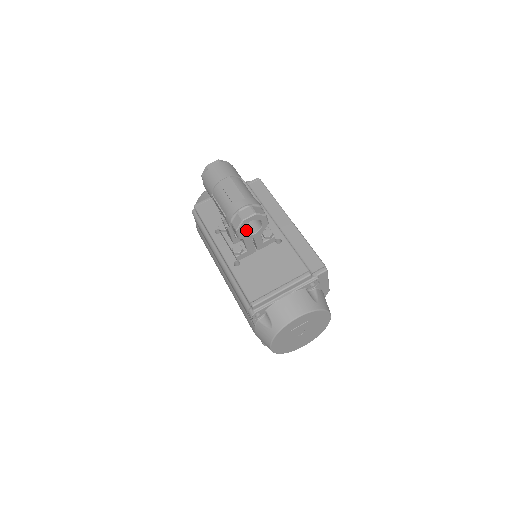
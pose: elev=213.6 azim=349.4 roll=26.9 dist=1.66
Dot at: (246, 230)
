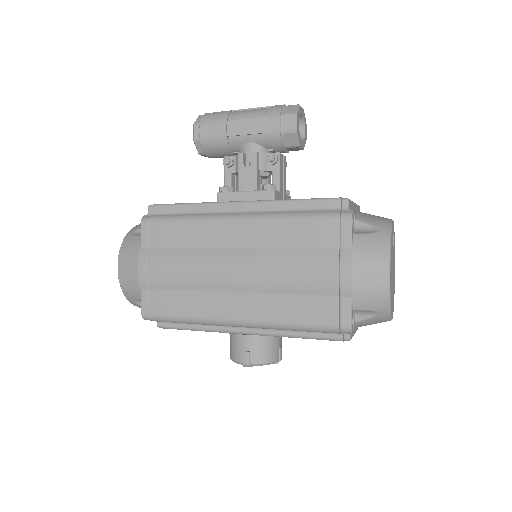
Dot at: occluded
